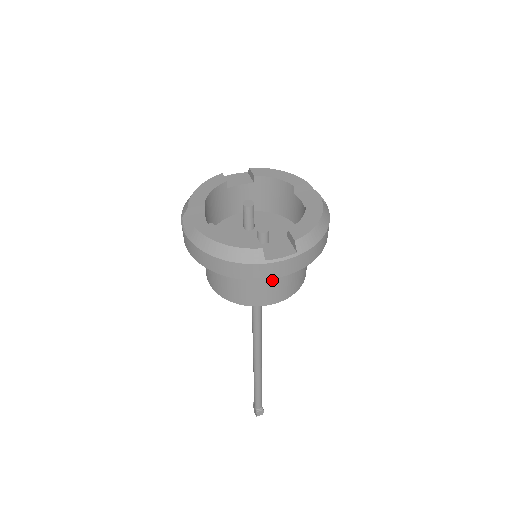
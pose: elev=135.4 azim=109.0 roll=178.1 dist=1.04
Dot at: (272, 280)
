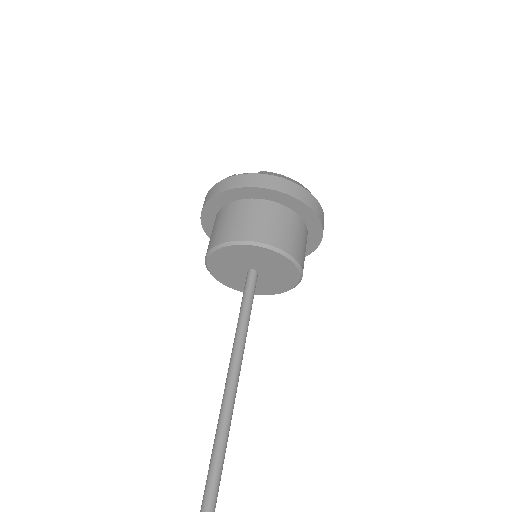
Dot at: (241, 214)
